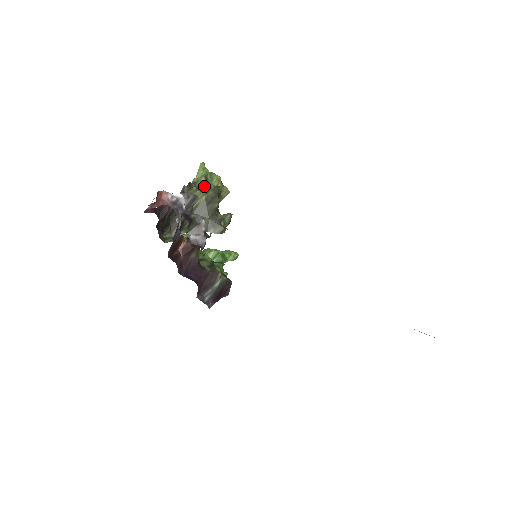
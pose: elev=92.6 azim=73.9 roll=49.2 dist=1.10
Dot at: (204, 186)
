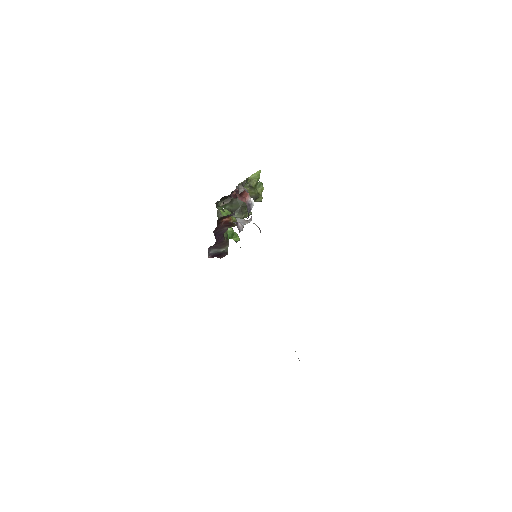
Dot at: (253, 188)
